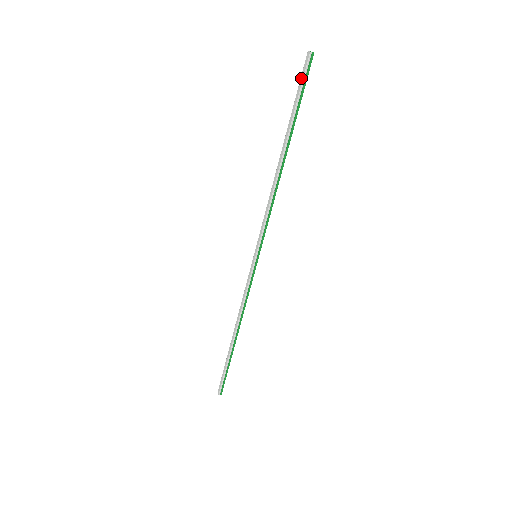
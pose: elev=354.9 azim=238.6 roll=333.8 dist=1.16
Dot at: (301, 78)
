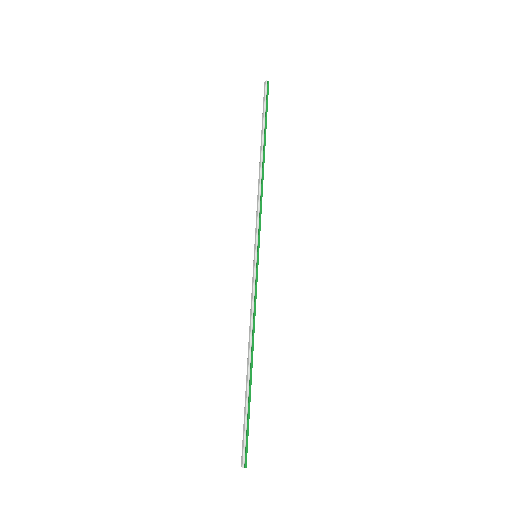
Dot at: (263, 99)
